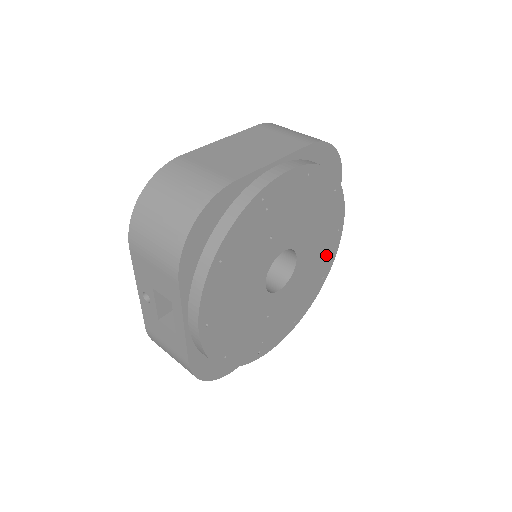
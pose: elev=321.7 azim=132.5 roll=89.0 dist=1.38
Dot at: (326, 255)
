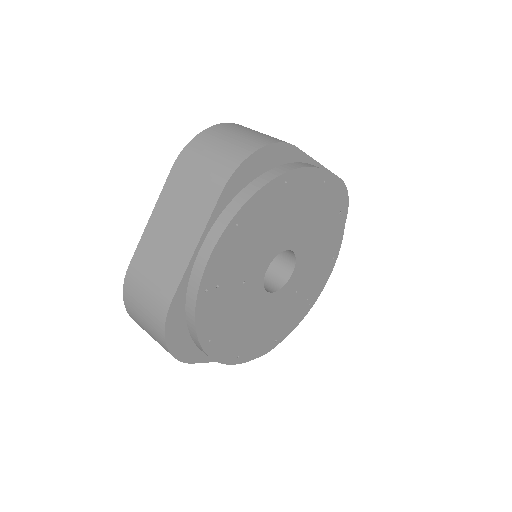
Dot at: (327, 205)
